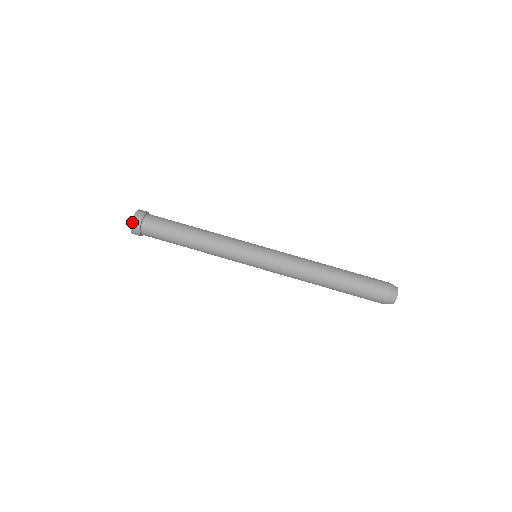
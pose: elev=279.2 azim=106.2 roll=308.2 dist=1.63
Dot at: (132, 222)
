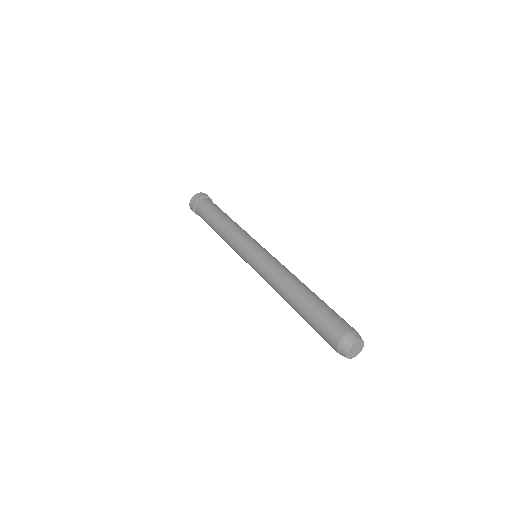
Dot at: (193, 196)
